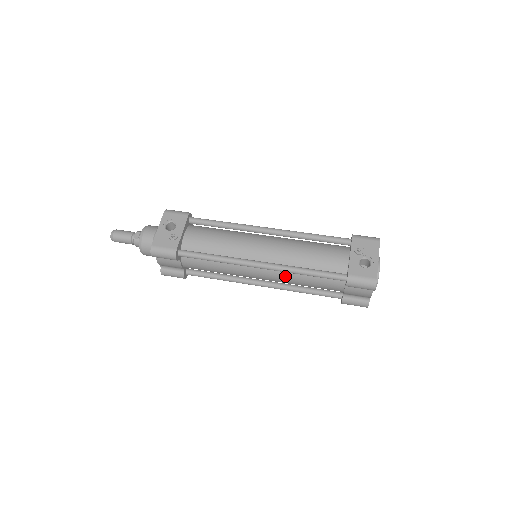
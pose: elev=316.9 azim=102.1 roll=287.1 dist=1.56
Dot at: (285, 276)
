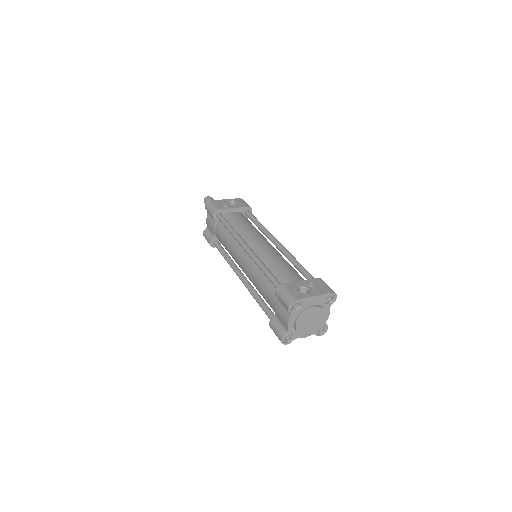
Dot at: (253, 269)
